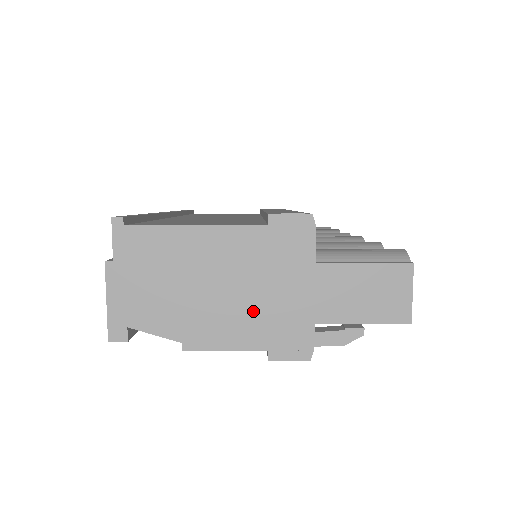
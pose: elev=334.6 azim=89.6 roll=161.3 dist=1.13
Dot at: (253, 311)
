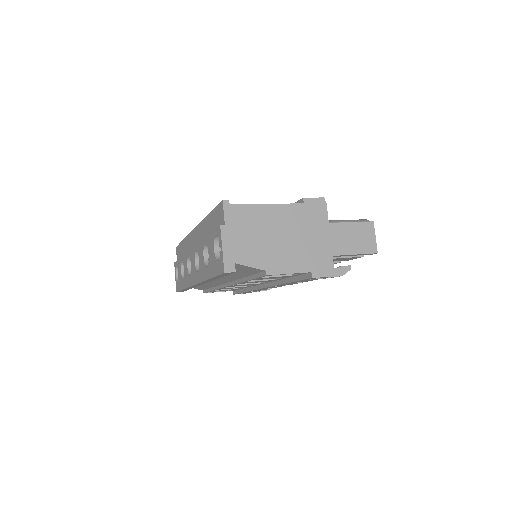
Dot at: (301, 250)
